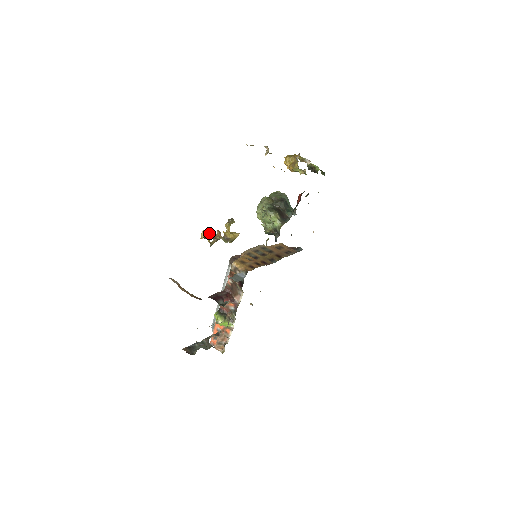
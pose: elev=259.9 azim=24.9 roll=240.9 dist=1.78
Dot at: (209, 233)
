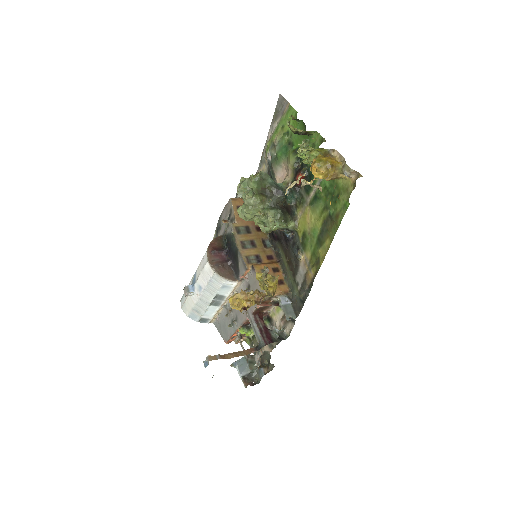
Dot at: (243, 298)
